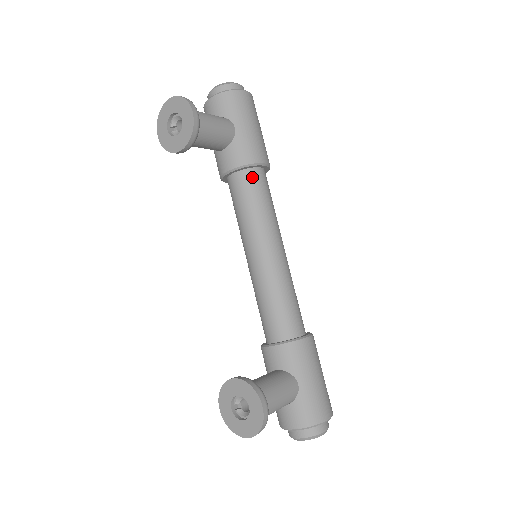
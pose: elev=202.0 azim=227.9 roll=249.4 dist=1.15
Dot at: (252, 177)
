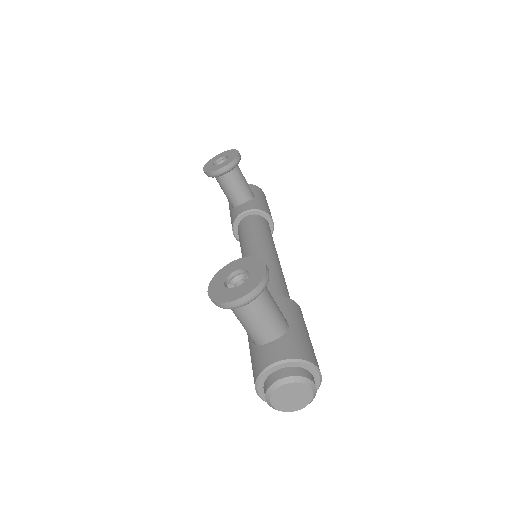
Dot at: (262, 219)
